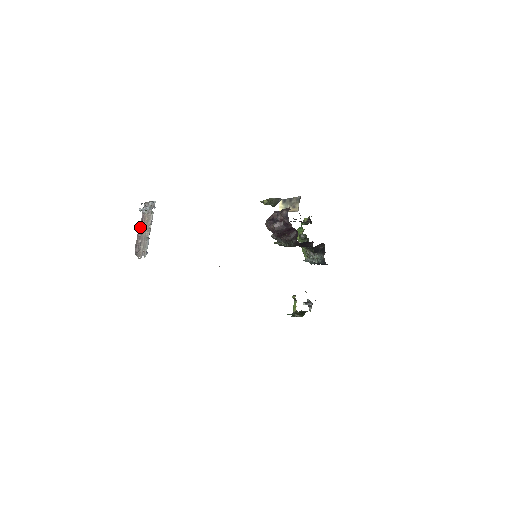
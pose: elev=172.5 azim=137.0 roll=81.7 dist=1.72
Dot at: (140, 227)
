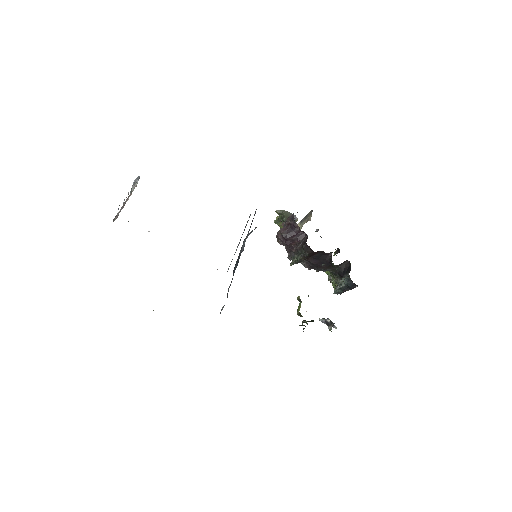
Dot at: (125, 202)
